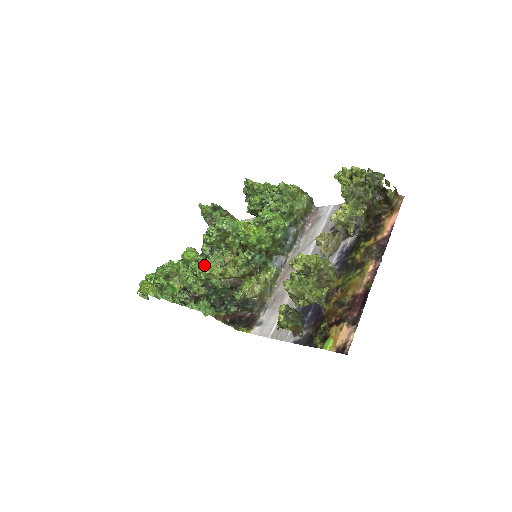
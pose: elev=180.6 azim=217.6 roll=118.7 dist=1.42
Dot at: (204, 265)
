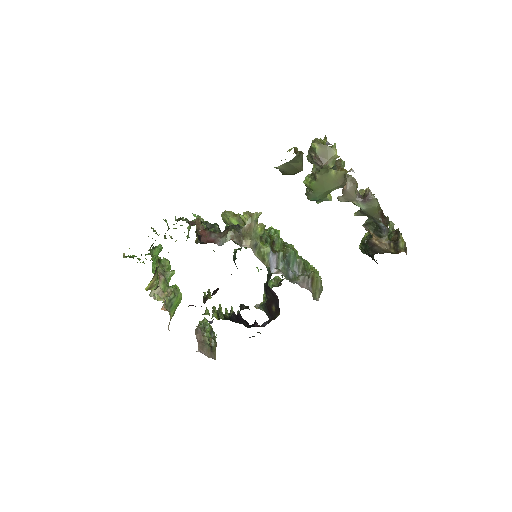
Dot at: occluded
